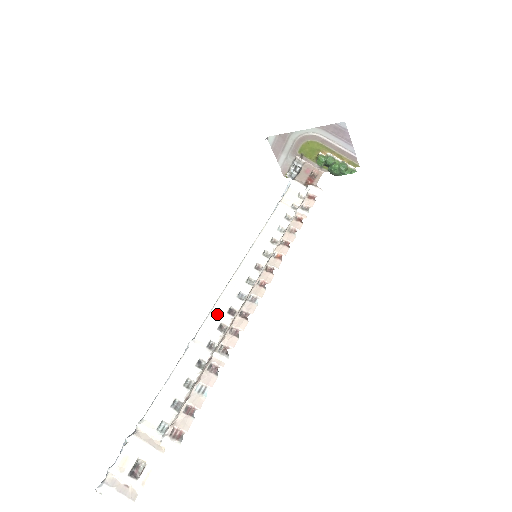
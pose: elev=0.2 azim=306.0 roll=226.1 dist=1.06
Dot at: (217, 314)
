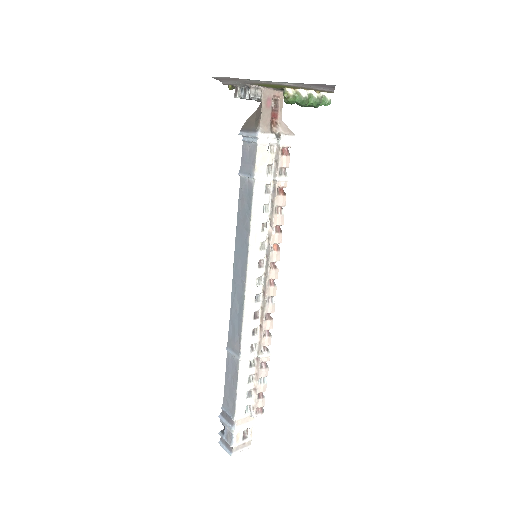
Dot at: (248, 326)
